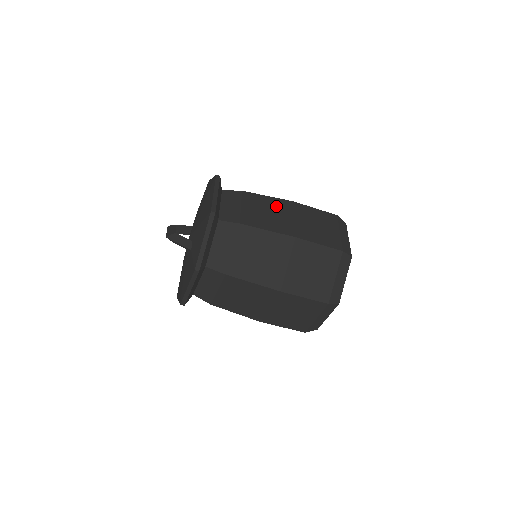
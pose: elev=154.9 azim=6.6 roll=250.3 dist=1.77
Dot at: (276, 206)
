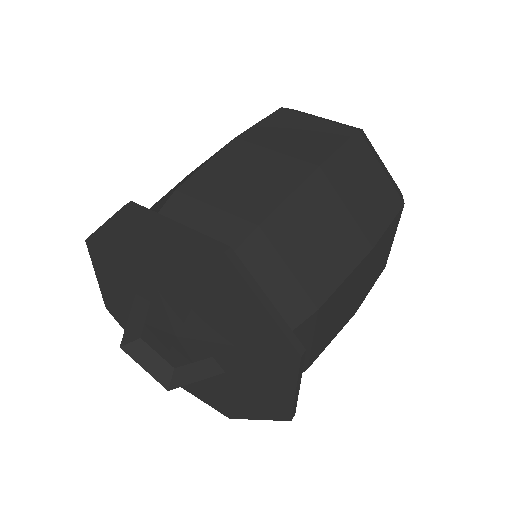
Dot at: (315, 207)
